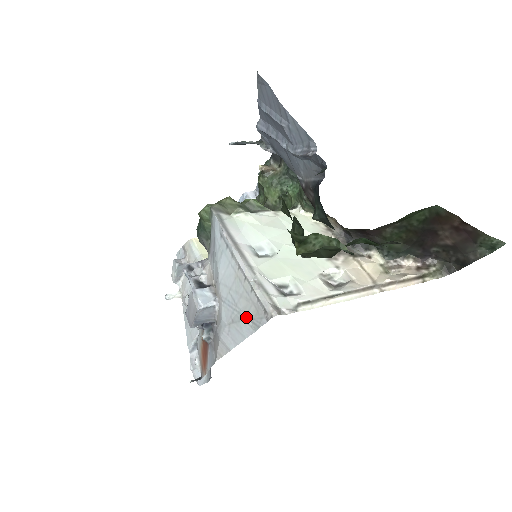
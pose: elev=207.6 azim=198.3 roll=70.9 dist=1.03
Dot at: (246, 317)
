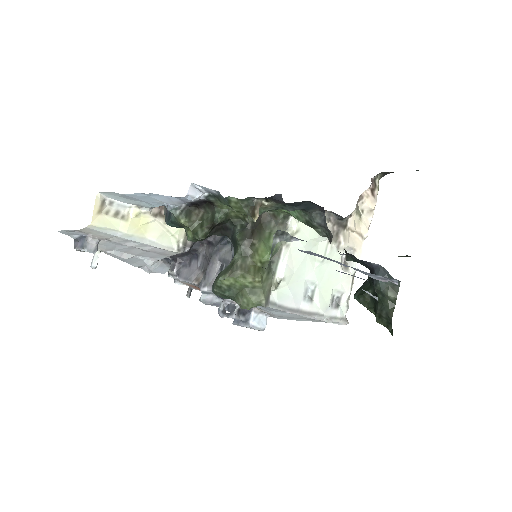
Dot at: (312, 321)
